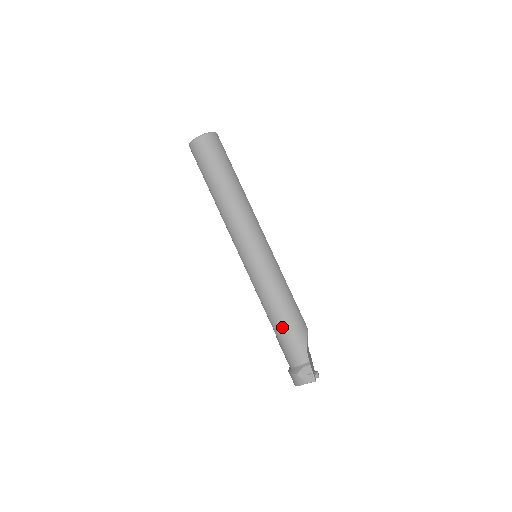
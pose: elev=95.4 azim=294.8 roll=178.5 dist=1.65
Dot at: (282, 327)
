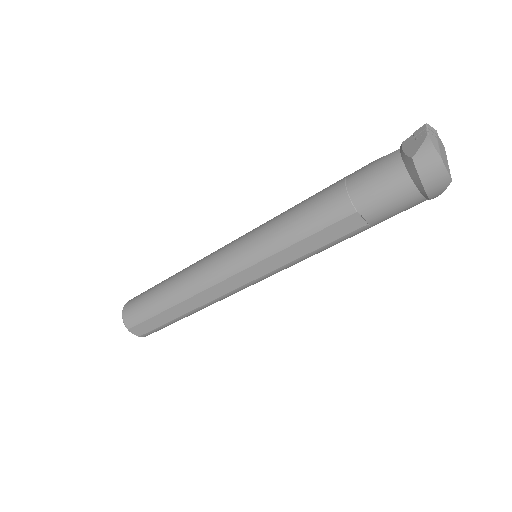
Dot at: (336, 197)
